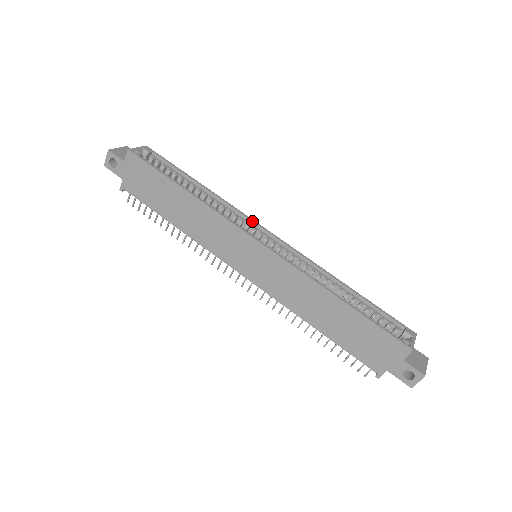
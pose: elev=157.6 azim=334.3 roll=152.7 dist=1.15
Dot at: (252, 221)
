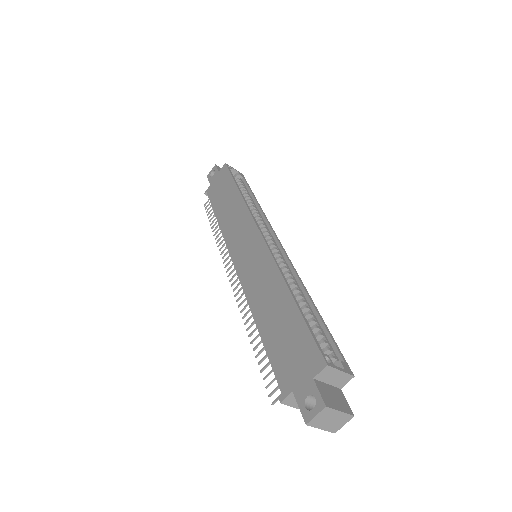
Dot at: (273, 232)
